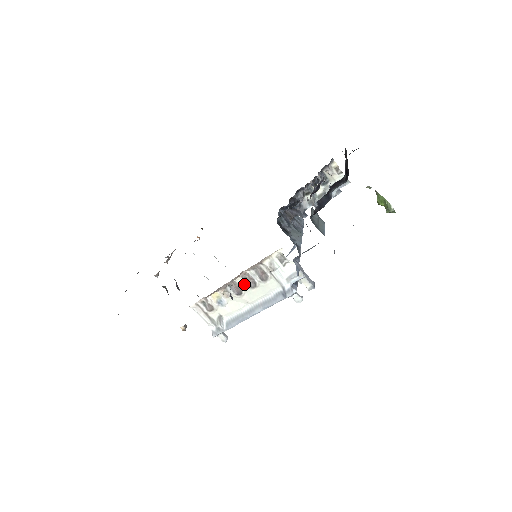
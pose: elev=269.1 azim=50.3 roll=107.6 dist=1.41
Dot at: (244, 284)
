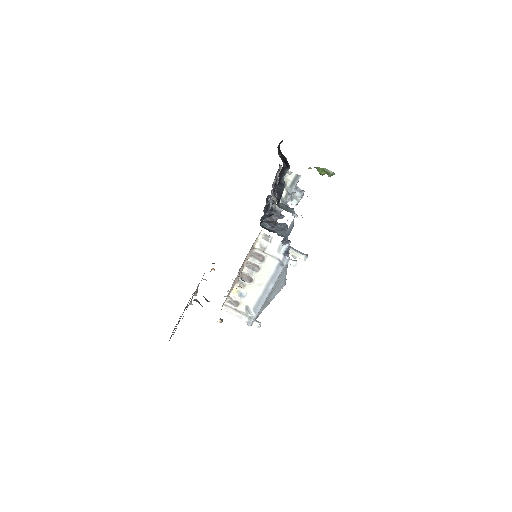
Dot at: (250, 271)
